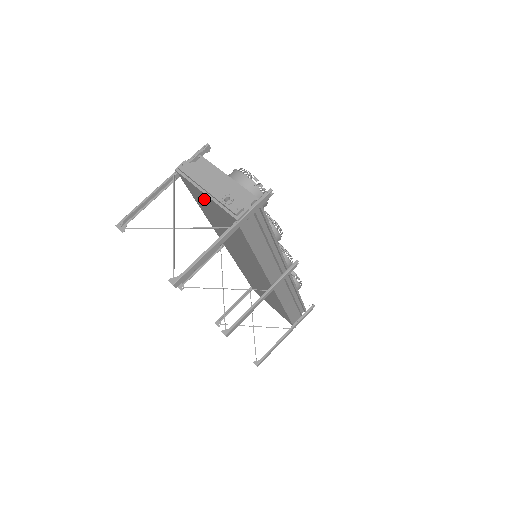
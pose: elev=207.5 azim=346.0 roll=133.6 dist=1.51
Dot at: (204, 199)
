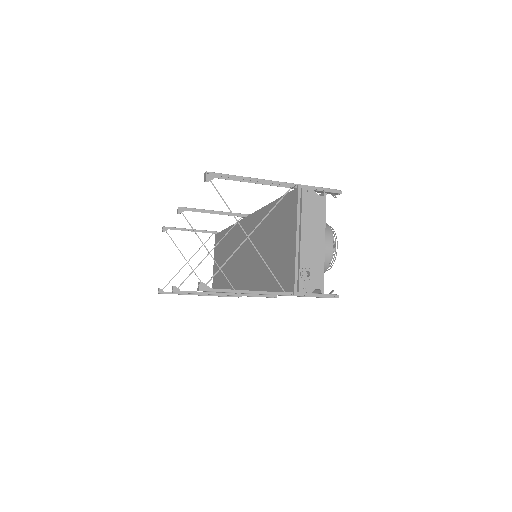
Dot at: (288, 229)
